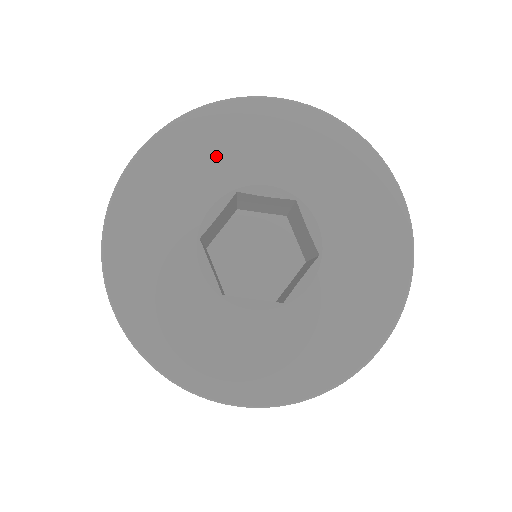
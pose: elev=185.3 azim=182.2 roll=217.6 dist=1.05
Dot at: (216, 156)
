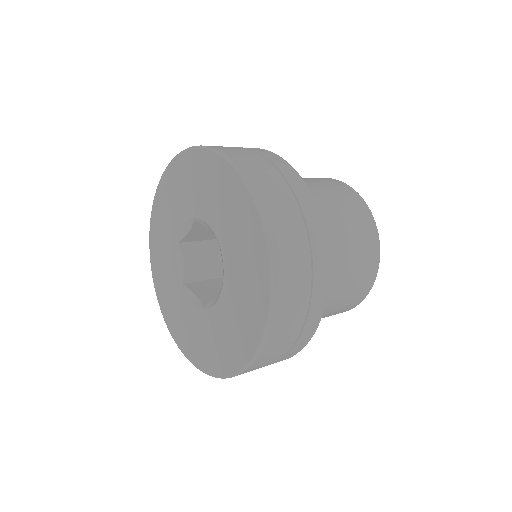
Dot at: (188, 189)
